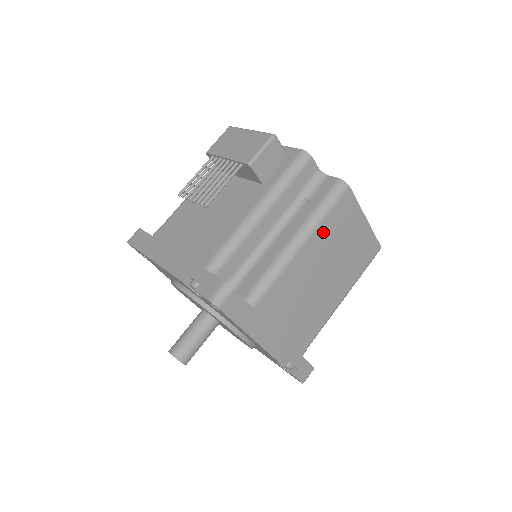
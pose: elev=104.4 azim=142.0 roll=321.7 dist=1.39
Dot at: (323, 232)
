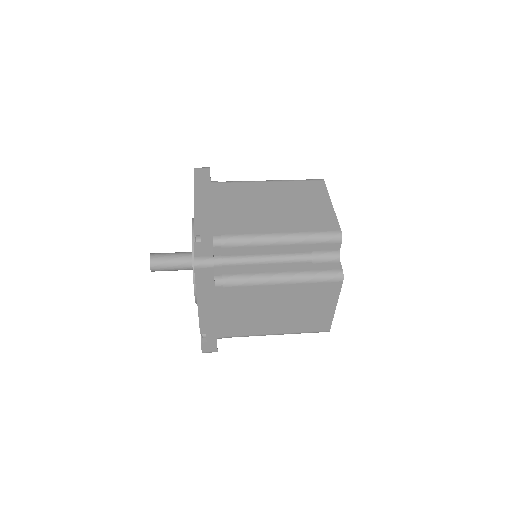
Dot at: (288, 186)
